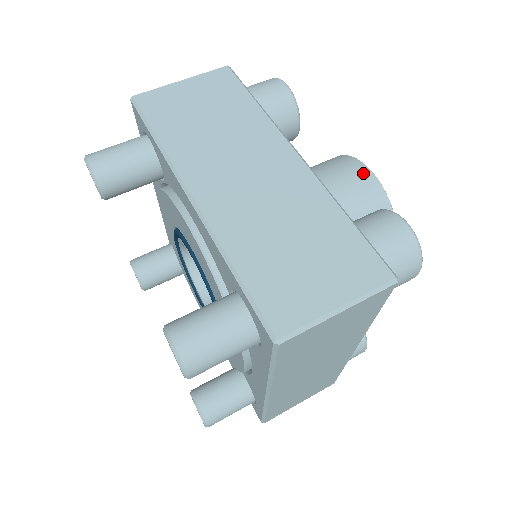
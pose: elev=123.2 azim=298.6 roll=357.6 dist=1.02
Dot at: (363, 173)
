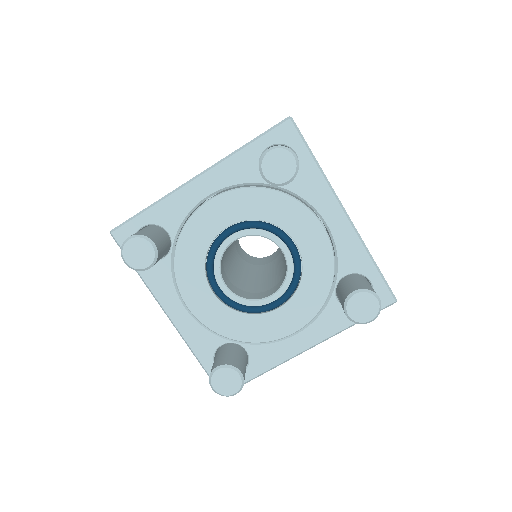
Dot at: occluded
